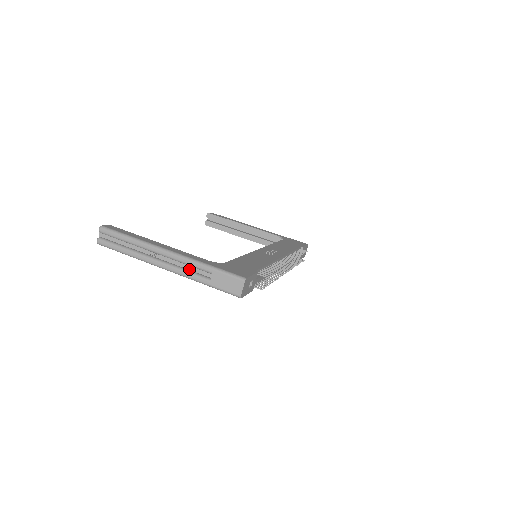
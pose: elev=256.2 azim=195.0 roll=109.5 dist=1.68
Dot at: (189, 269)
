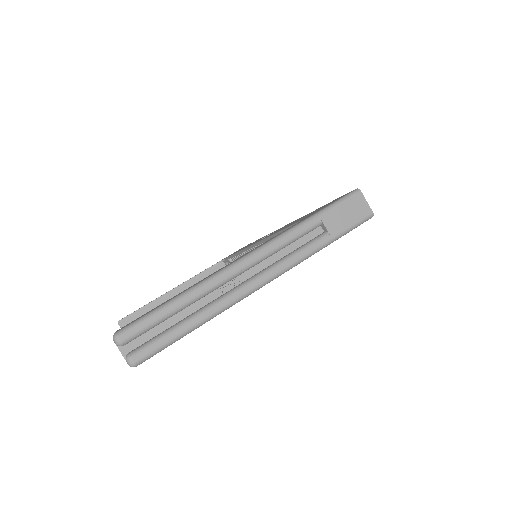
Dot at: (290, 252)
